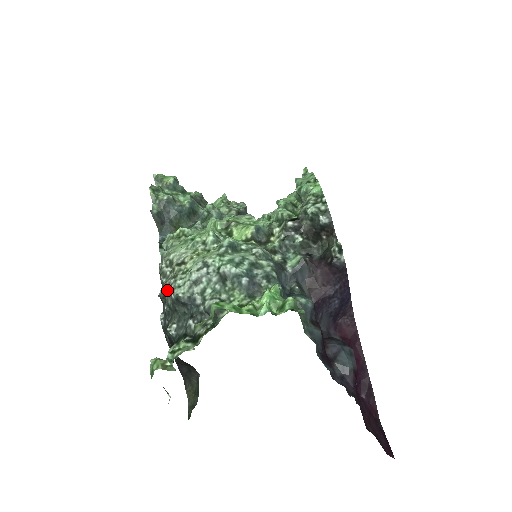
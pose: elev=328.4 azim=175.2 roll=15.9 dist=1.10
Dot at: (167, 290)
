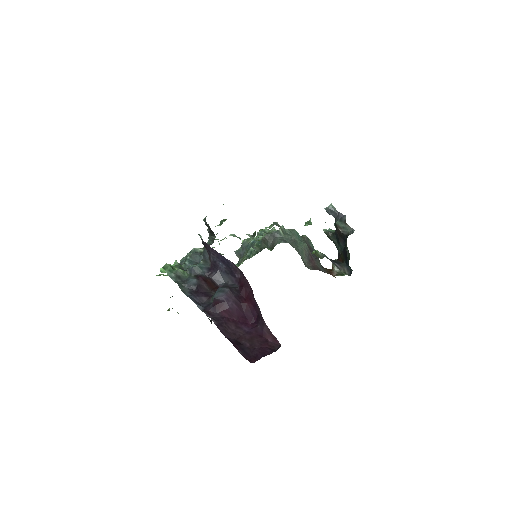
Dot at: occluded
